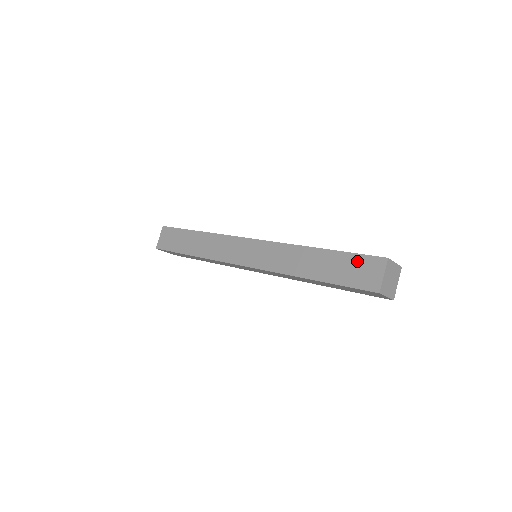
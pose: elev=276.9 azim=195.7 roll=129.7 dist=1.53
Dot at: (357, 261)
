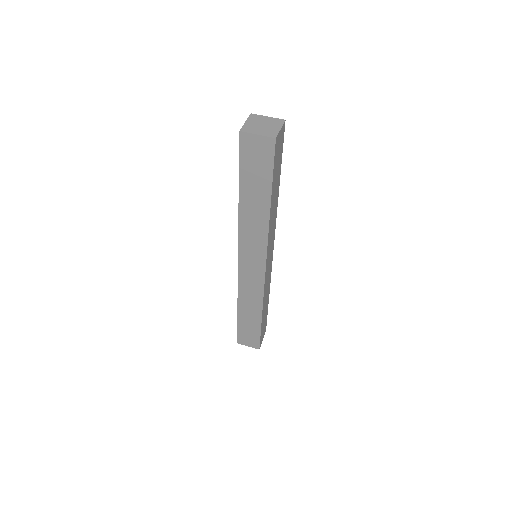
Dot at: occluded
